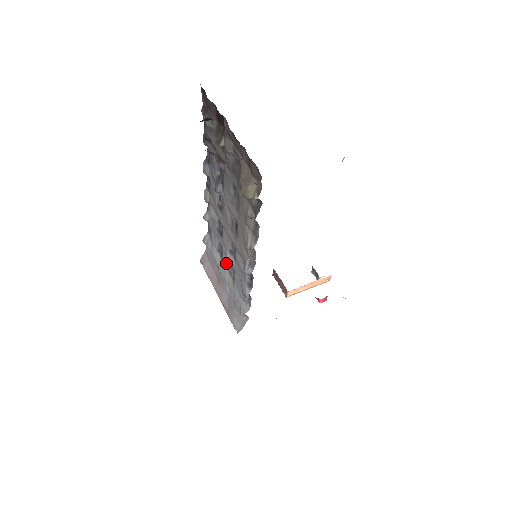
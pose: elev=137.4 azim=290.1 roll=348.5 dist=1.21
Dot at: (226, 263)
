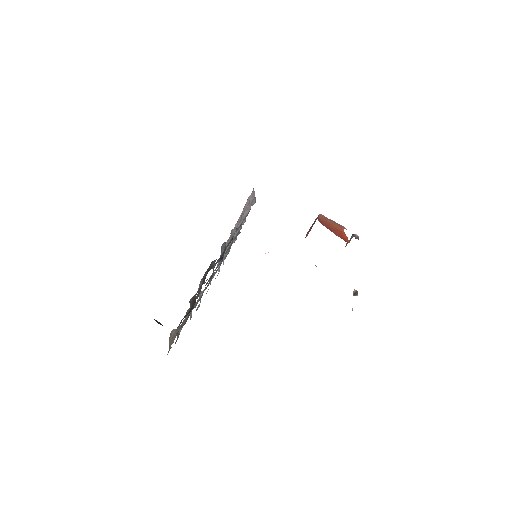
Dot at: occluded
